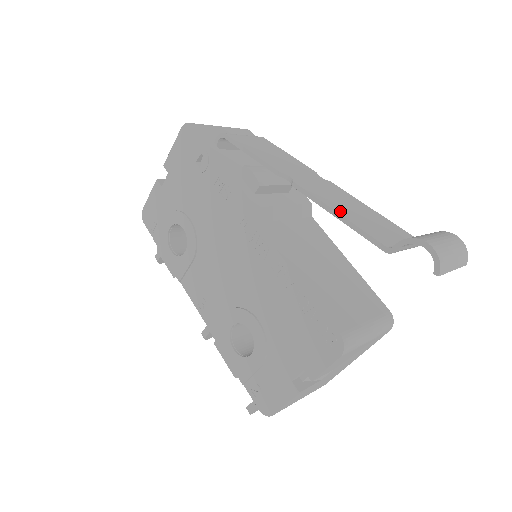
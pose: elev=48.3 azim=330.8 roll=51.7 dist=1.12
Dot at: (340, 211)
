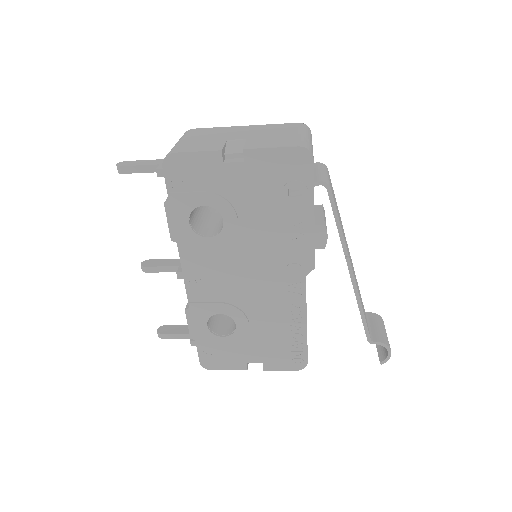
Dot at: occluded
